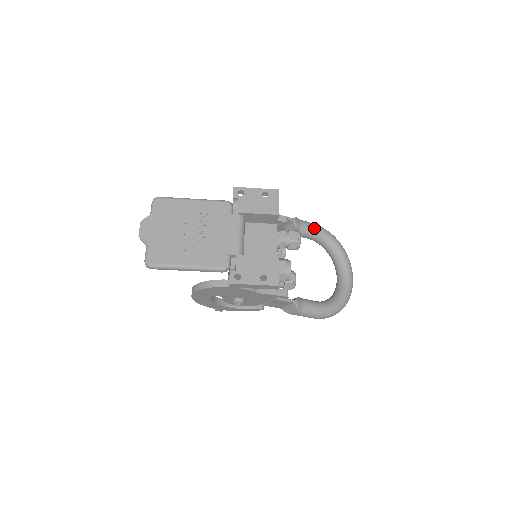
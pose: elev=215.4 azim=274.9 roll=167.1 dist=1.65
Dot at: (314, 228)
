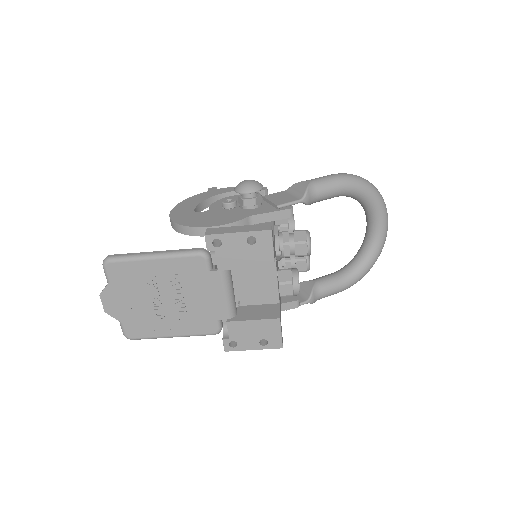
Dot at: (334, 191)
